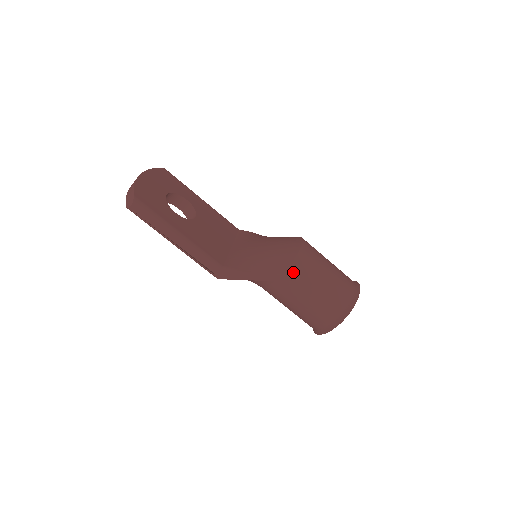
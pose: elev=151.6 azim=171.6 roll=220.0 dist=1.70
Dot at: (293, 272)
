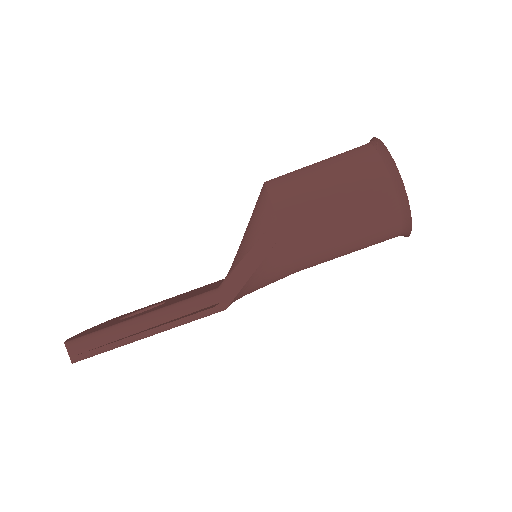
Dot at: (283, 201)
